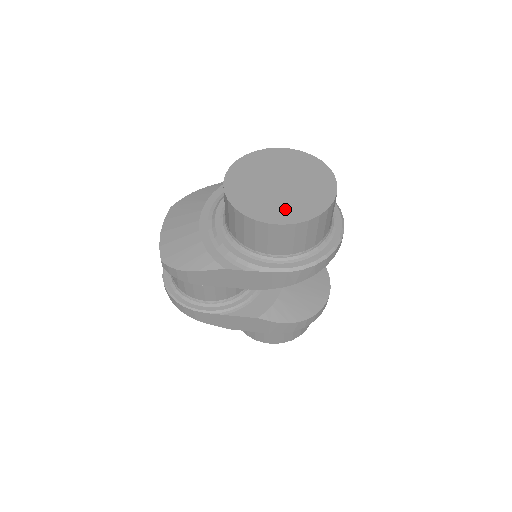
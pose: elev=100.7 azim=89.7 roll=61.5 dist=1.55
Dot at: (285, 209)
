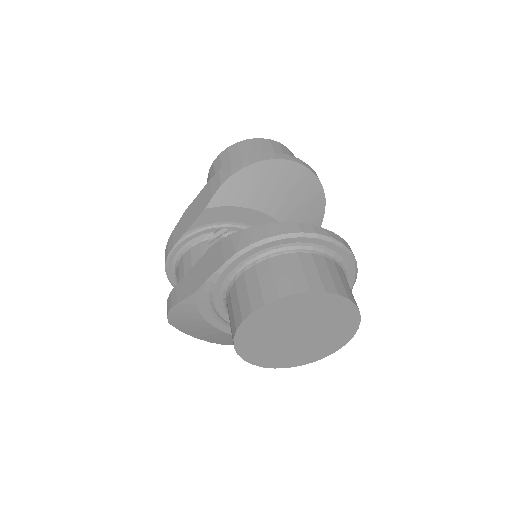
Dot at: (326, 344)
